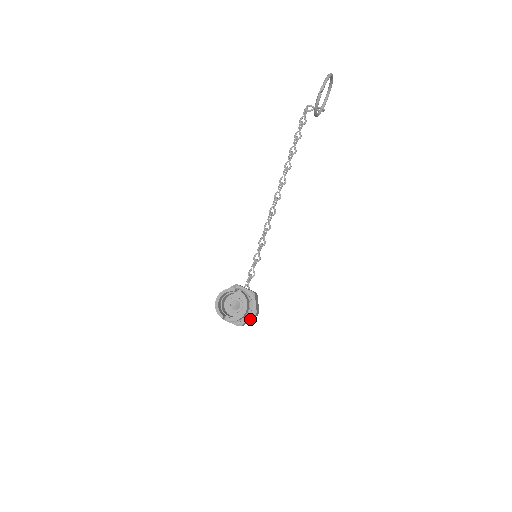
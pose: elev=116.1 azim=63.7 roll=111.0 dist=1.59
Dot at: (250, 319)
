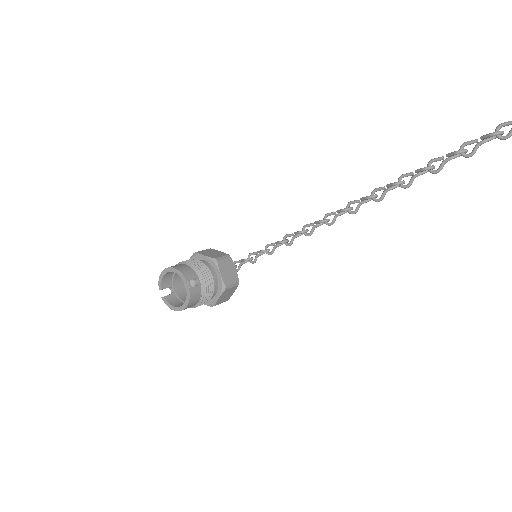
Dot at: occluded
